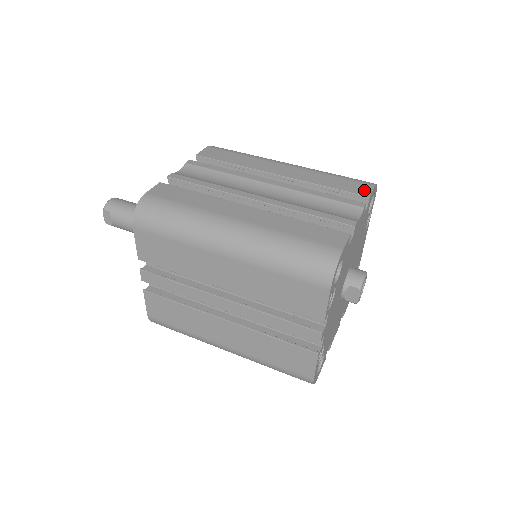
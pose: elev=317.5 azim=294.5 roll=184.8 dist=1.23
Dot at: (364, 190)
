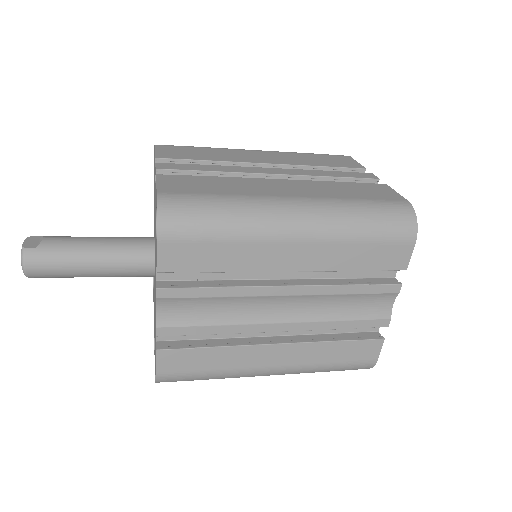
Dot at: occluded
